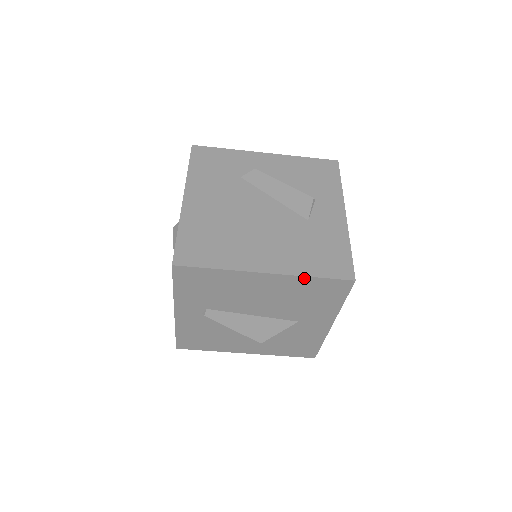
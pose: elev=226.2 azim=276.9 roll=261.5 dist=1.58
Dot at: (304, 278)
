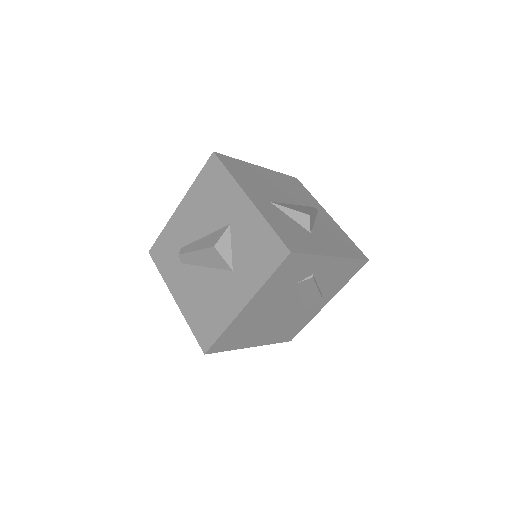
Dot at: occluded
